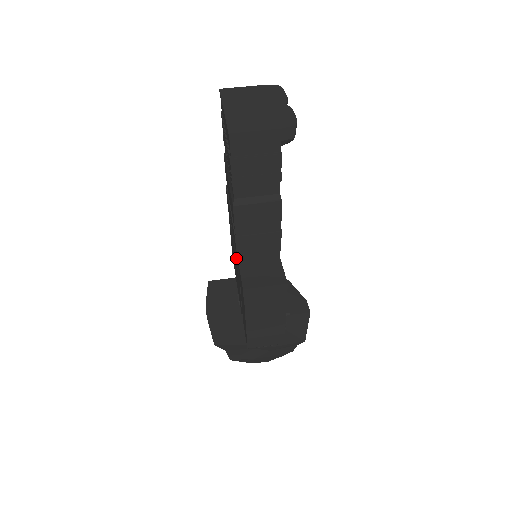
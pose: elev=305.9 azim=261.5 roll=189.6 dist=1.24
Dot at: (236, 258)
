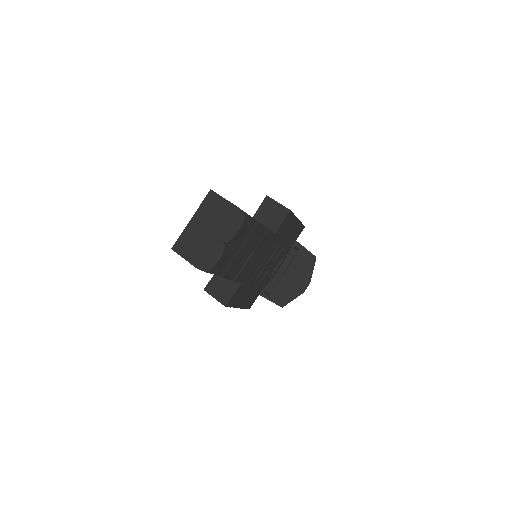
Dot at: occluded
